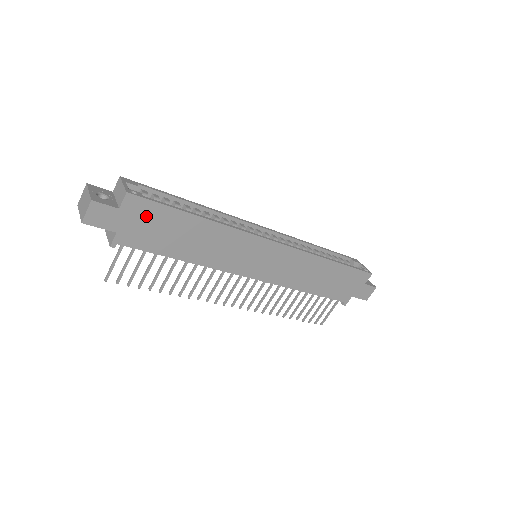
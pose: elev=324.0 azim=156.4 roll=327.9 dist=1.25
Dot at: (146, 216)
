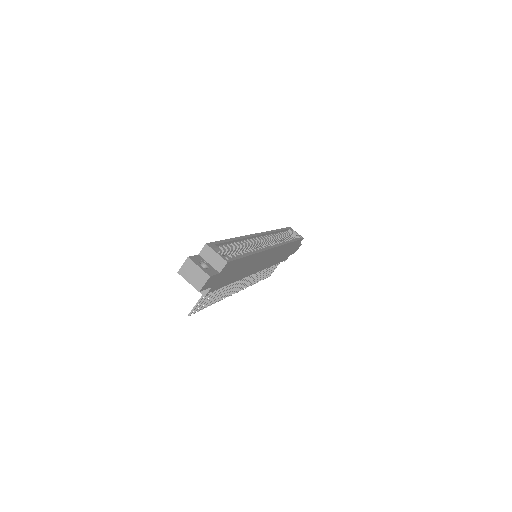
Dot at: (229, 269)
